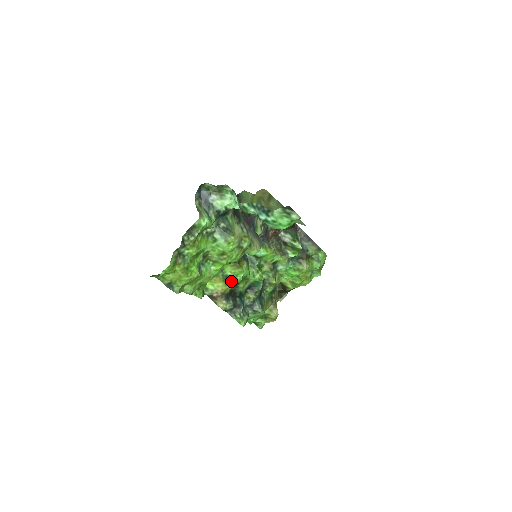
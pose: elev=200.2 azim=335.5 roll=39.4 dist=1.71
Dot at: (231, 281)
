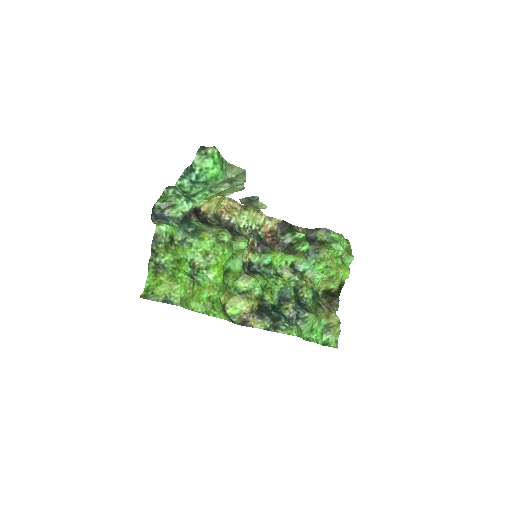
Dot at: (252, 295)
